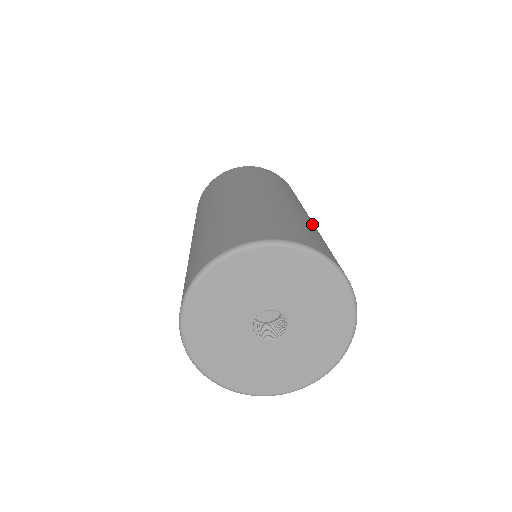
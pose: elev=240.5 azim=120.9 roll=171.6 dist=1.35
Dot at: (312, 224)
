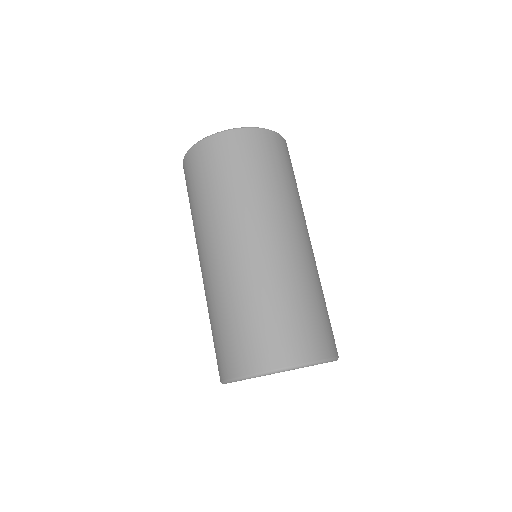
Dot at: occluded
